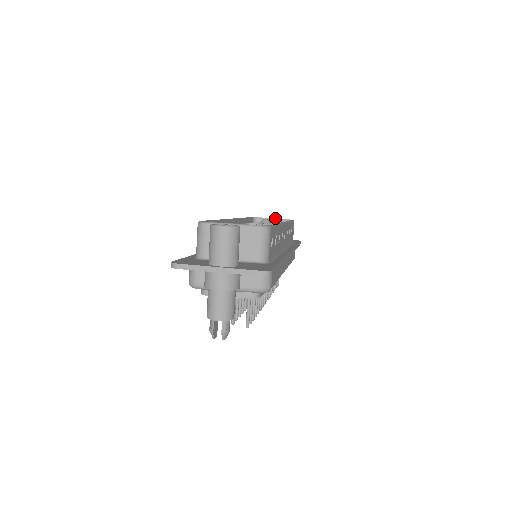
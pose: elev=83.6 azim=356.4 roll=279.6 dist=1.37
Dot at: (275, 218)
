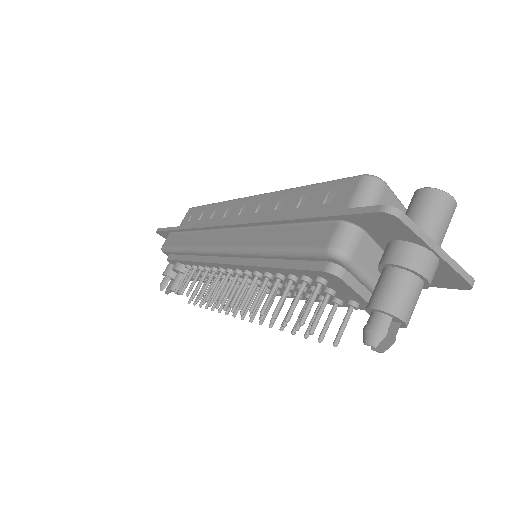
Dot at: occluded
